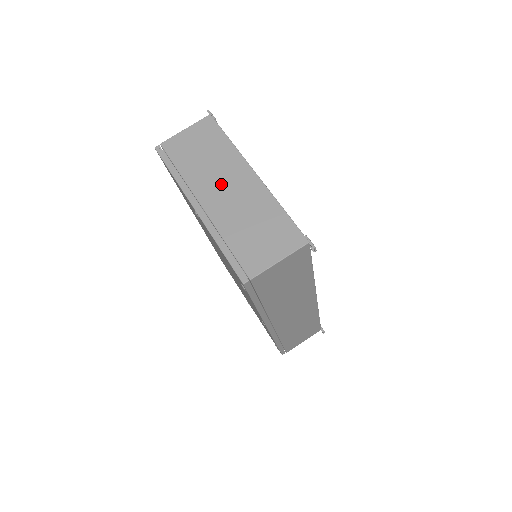
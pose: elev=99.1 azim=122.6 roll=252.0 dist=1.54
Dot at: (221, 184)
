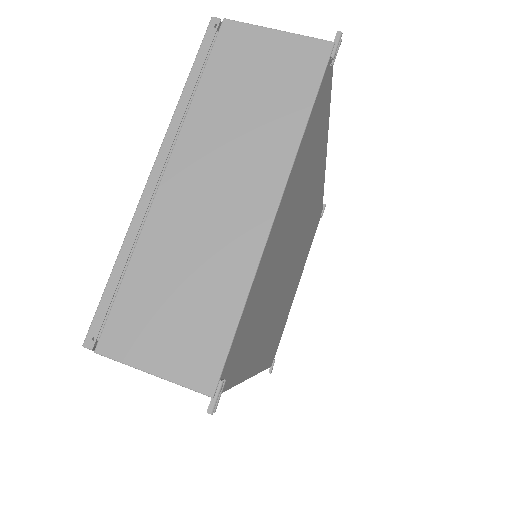
Dot at: (219, 174)
